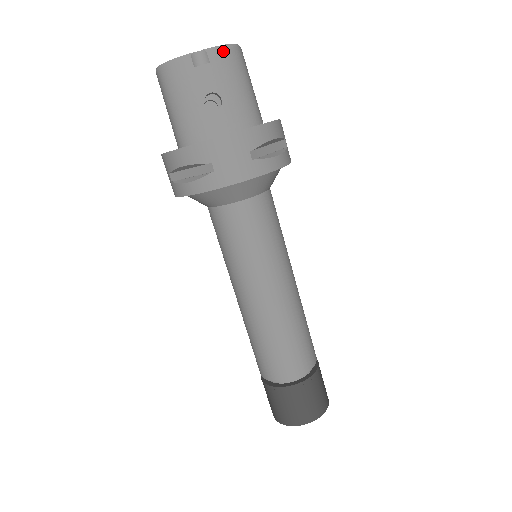
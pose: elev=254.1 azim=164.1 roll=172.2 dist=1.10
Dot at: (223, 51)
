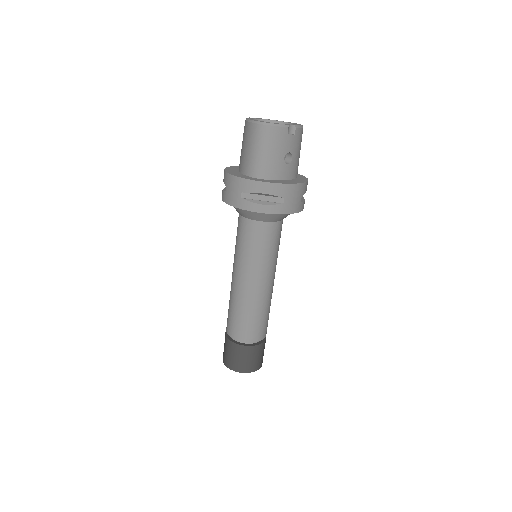
Dot at: (301, 129)
